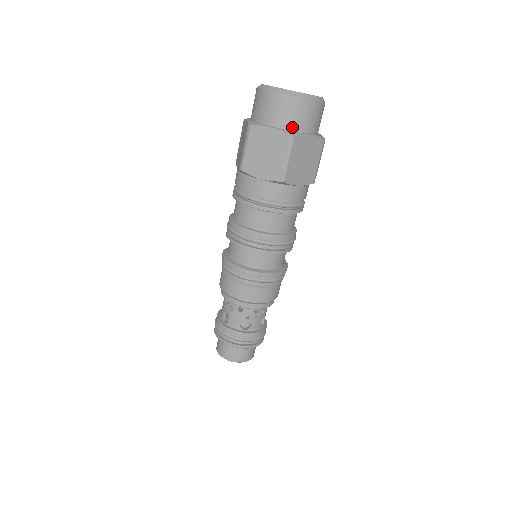
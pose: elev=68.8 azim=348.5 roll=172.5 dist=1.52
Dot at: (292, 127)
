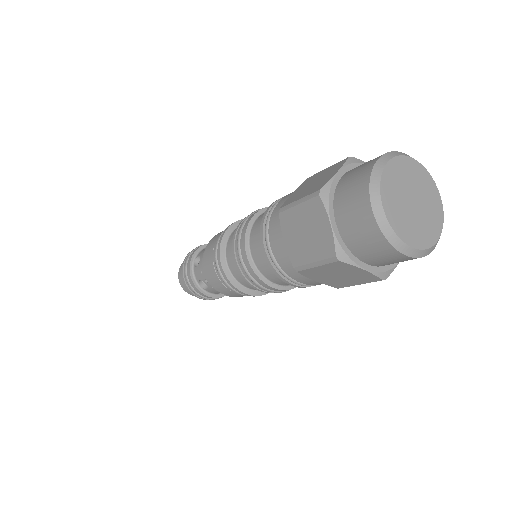
Dot at: (389, 264)
